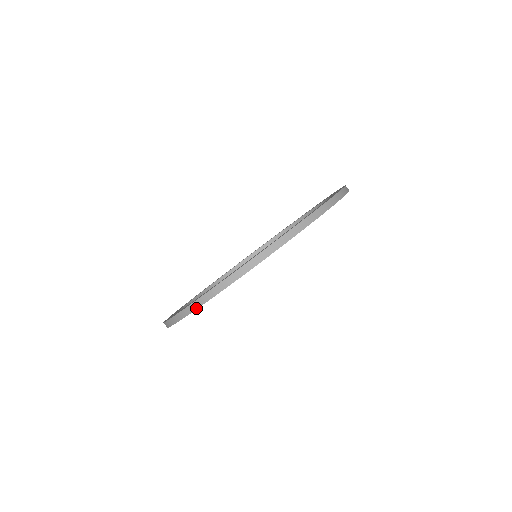
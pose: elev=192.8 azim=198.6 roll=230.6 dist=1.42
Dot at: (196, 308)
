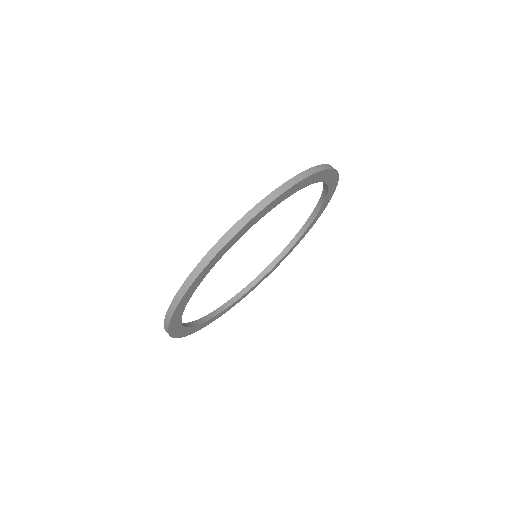
Dot at: (234, 233)
